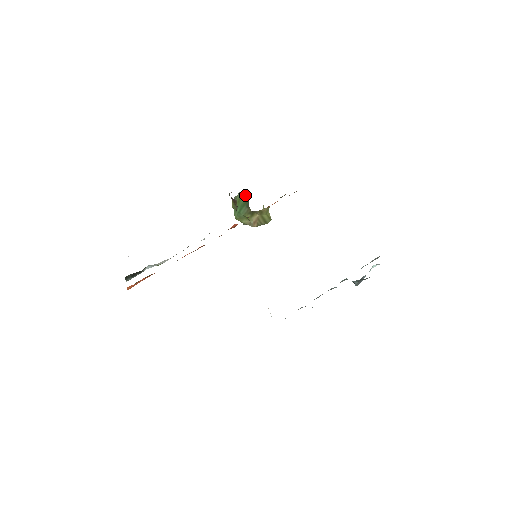
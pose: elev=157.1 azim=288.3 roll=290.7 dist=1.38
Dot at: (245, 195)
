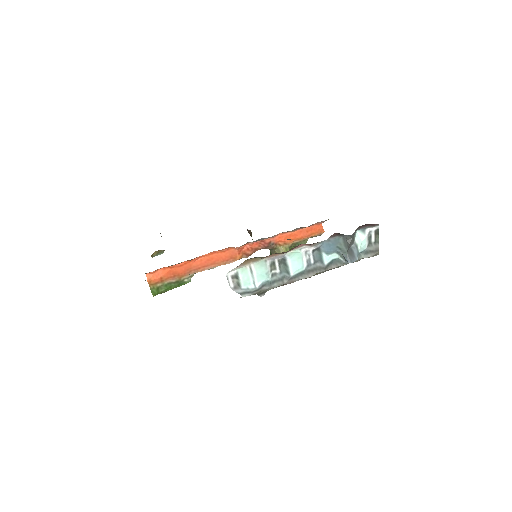
Dot at: occluded
